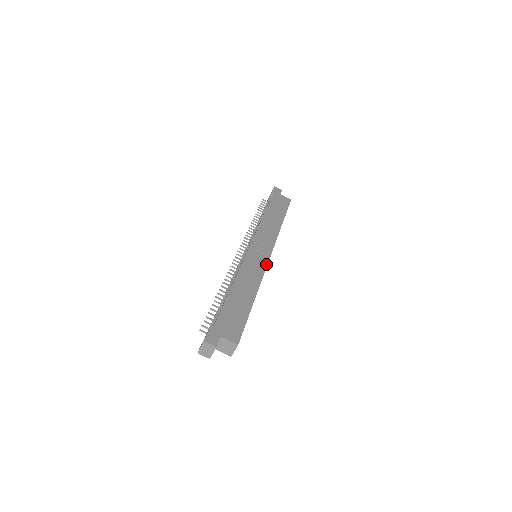
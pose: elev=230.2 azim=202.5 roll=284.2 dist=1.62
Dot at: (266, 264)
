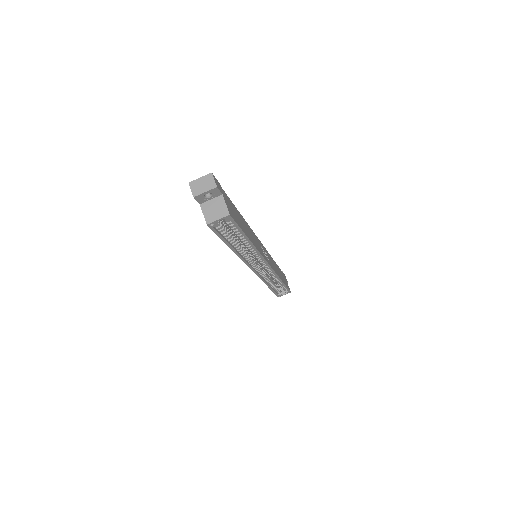
Dot at: (265, 259)
